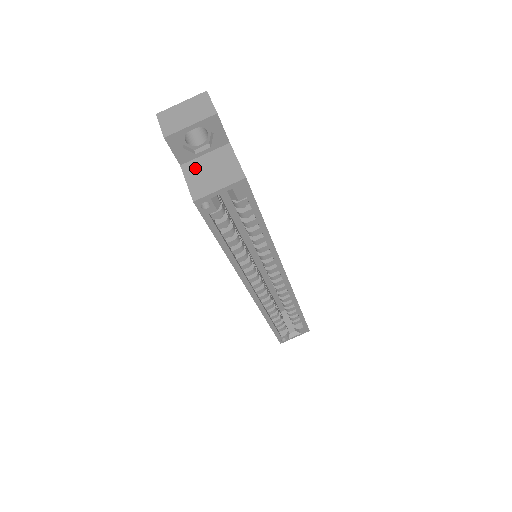
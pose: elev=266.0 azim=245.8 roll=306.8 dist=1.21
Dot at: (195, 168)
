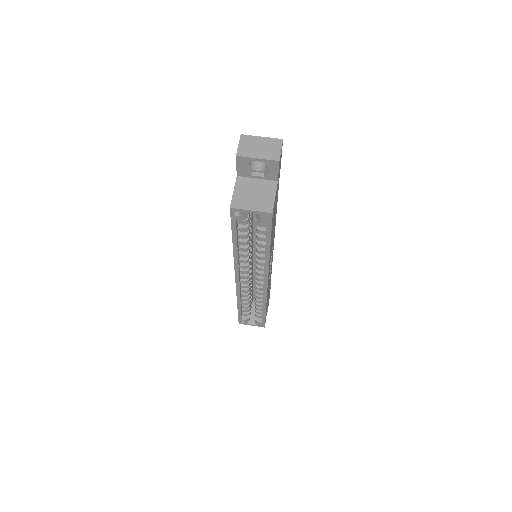
Dot at: (245, 184)
